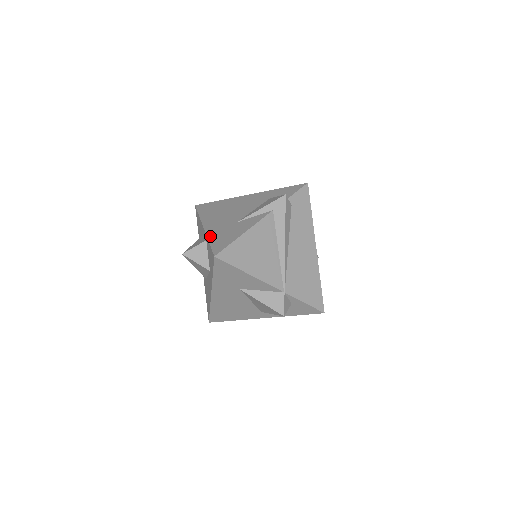
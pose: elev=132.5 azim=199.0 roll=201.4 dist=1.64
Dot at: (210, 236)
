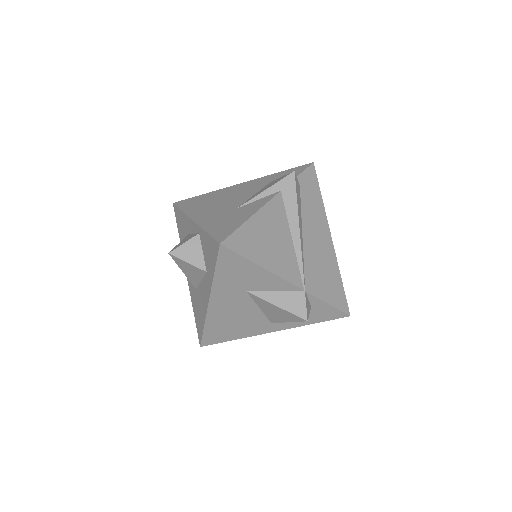
Dot at: (205, 226)
